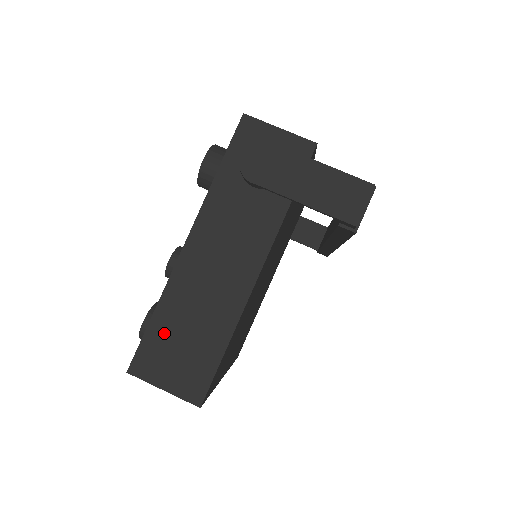
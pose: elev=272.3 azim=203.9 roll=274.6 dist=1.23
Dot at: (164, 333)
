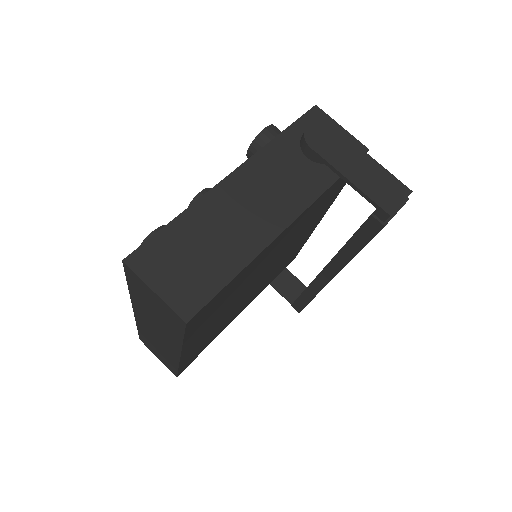
Dot at: (178, 239)
